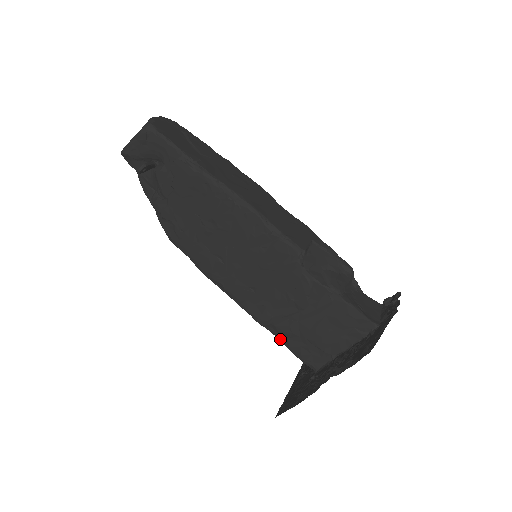
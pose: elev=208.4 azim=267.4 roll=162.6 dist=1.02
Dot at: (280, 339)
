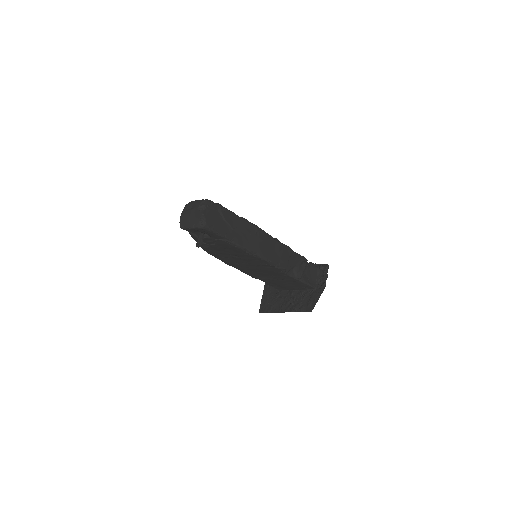
Dot at: (263, 281)
